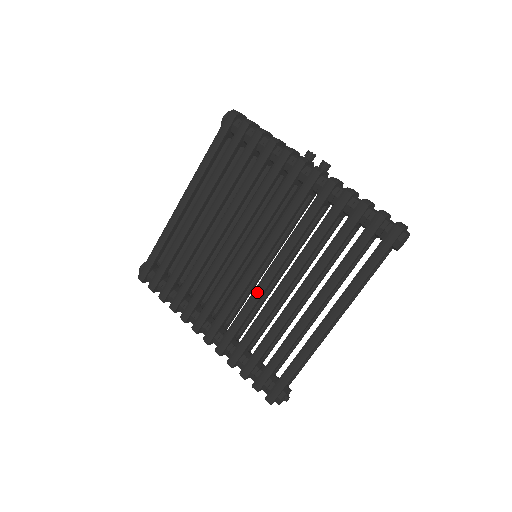
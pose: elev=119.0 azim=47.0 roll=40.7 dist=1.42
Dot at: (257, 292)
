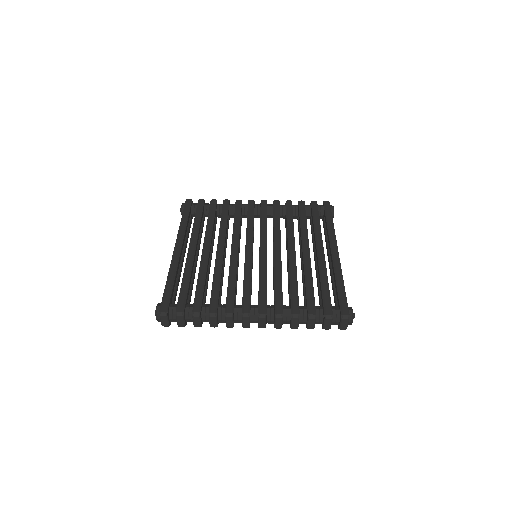
Dot at: (277, 262)
